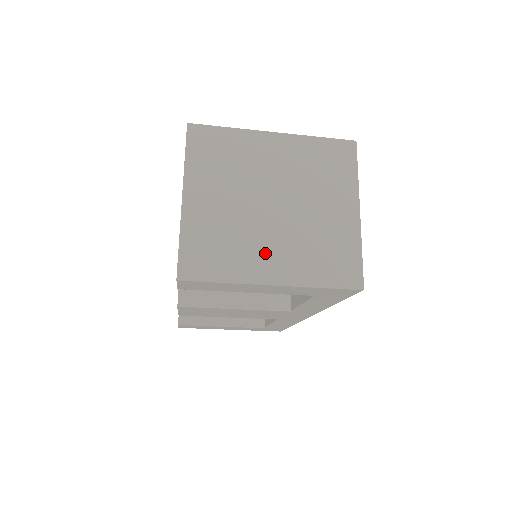
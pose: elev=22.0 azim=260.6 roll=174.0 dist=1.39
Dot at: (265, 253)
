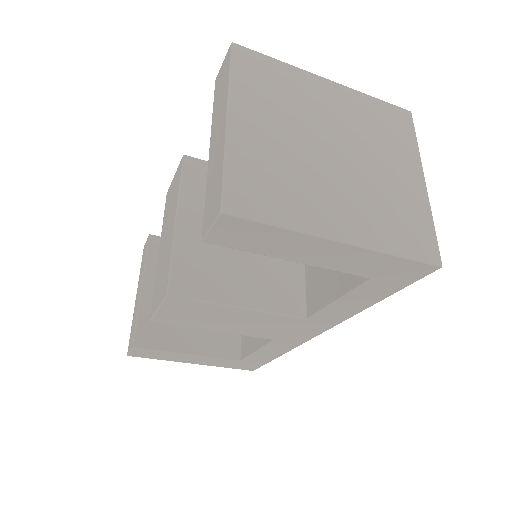
Dot at: (330, 203)
